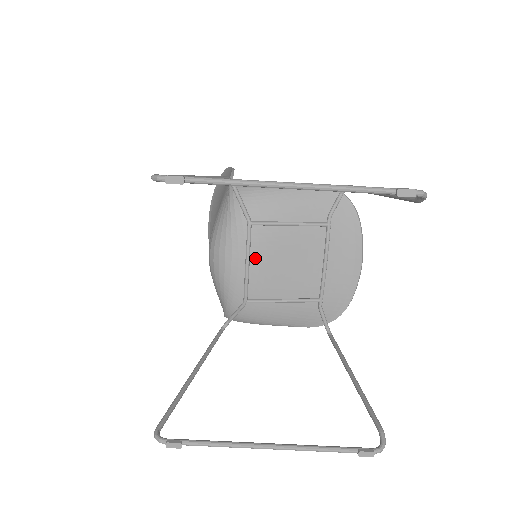
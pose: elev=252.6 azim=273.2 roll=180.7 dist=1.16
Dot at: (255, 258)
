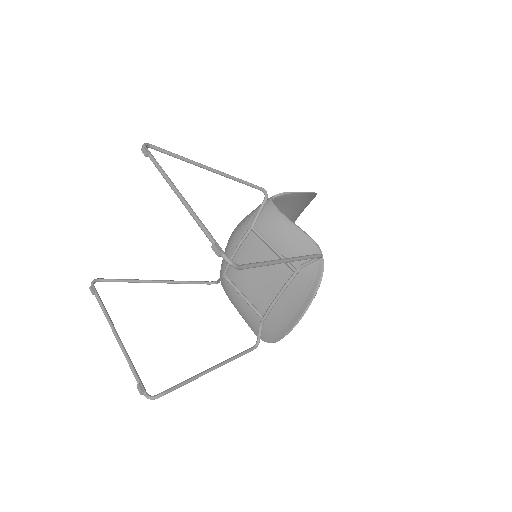
Dot at: (243, 253)
